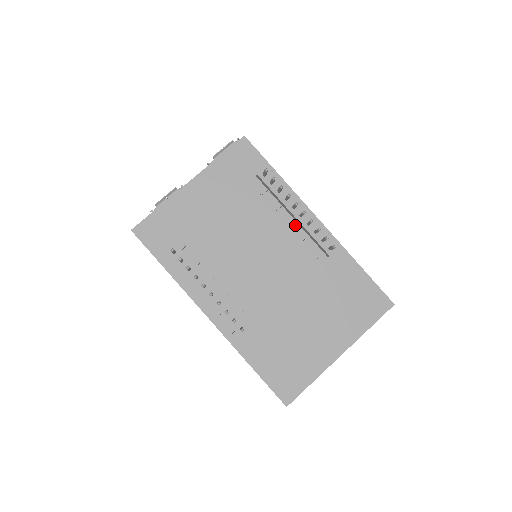
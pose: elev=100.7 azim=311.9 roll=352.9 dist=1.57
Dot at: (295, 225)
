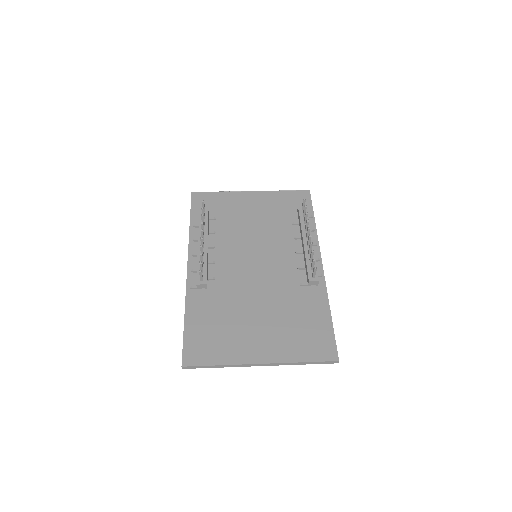
Dot at: (301, 255)
